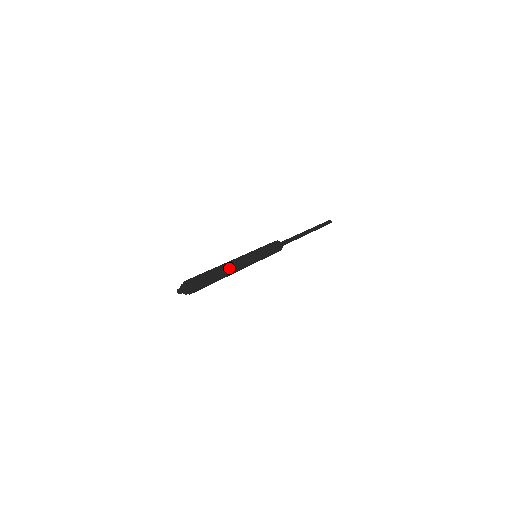
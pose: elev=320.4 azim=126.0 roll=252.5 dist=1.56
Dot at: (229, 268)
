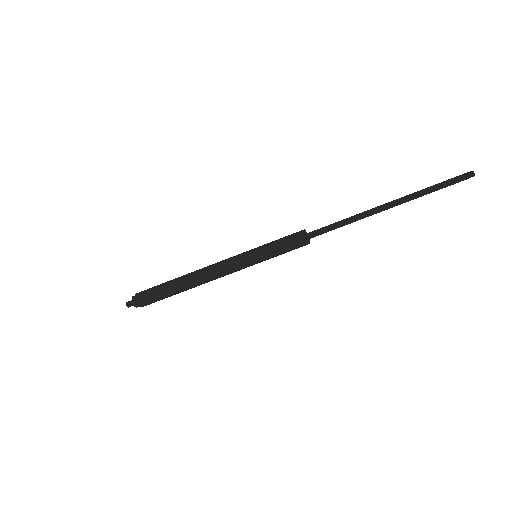
Dot at: (197, 284)
